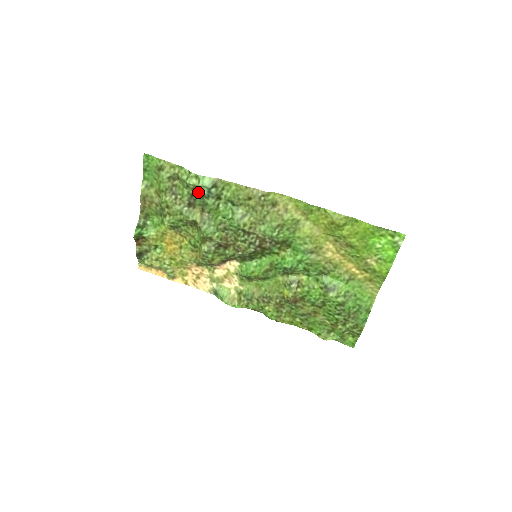
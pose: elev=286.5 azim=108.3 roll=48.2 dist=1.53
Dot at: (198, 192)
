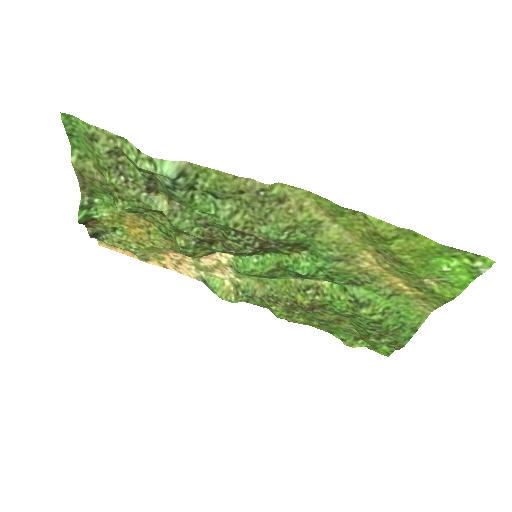
Dot at: (158, 178)
